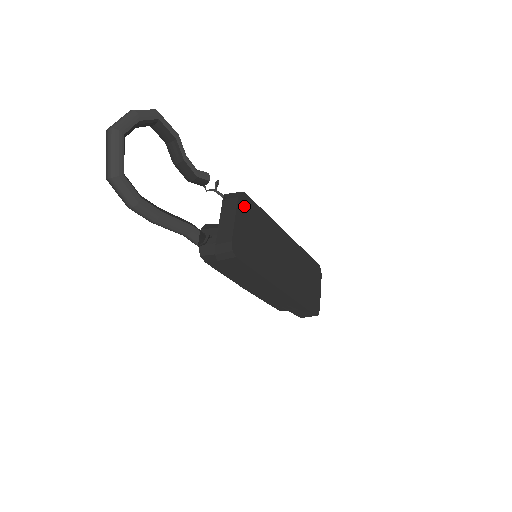
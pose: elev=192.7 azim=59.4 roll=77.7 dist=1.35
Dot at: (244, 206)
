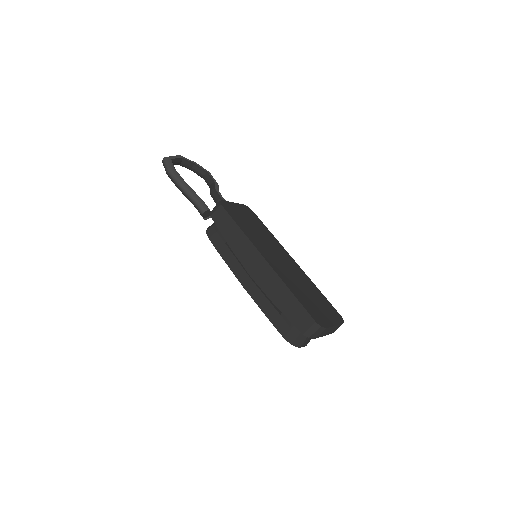
Dot at: (247, 210)
